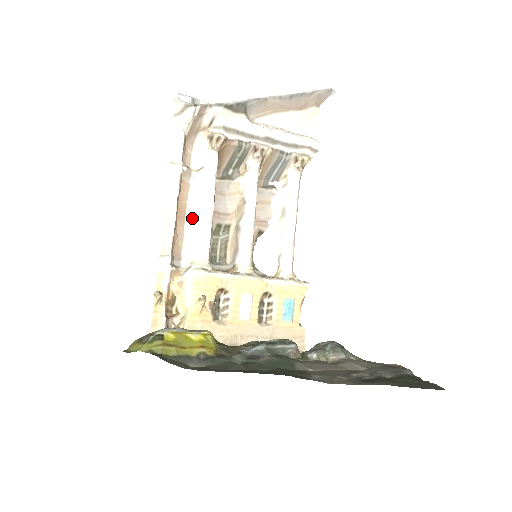
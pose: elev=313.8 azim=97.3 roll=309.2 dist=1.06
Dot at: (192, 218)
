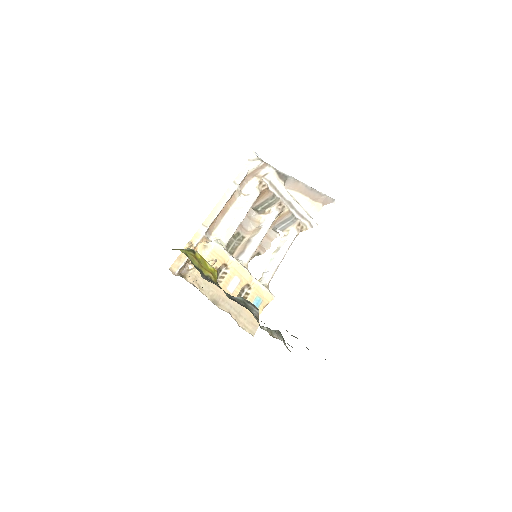
Dot at: (229, 217)
